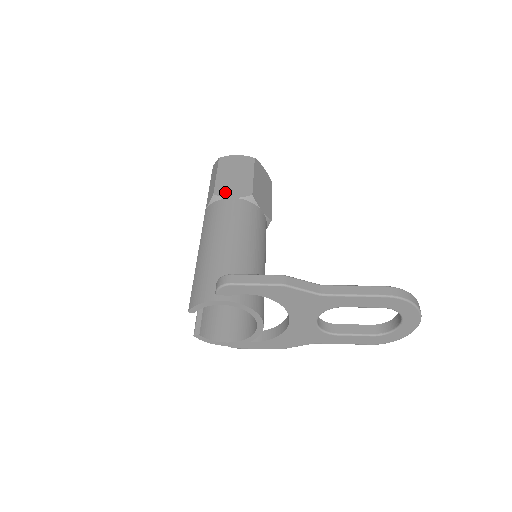
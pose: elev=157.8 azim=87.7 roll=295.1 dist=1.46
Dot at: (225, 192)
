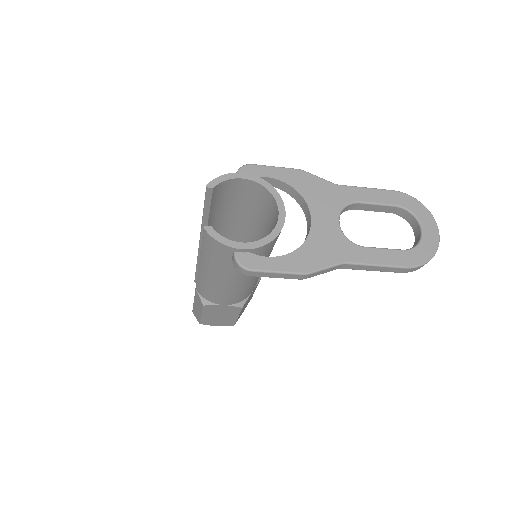
Dot at: occluded
